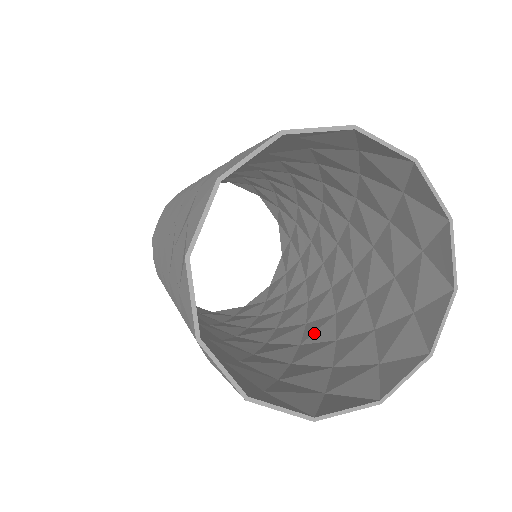
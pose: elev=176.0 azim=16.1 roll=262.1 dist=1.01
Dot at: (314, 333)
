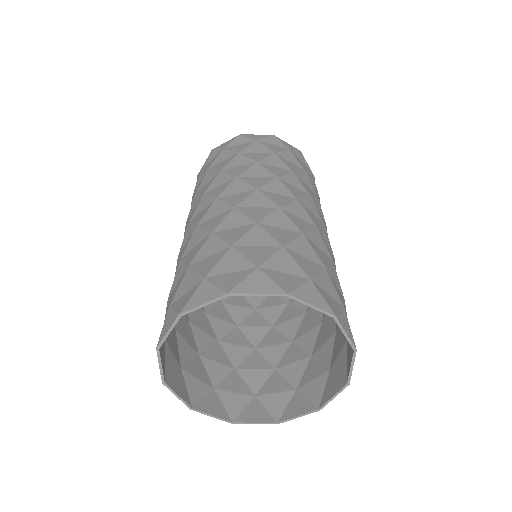
Dot at: (285, 322)
